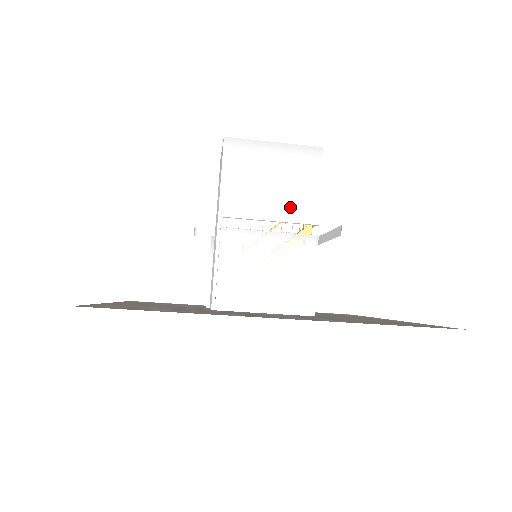
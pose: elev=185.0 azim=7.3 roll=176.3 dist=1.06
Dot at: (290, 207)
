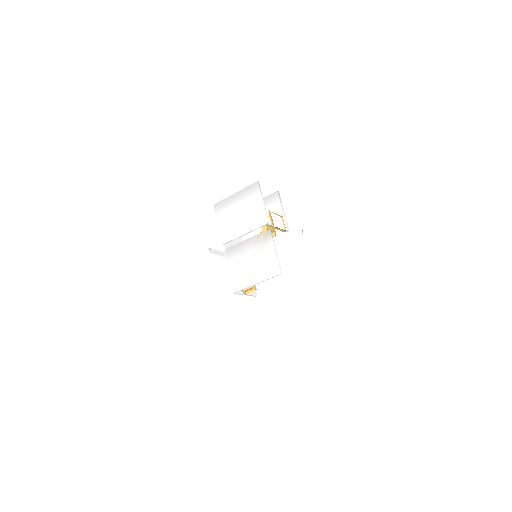
Dot at: (252, 222)
